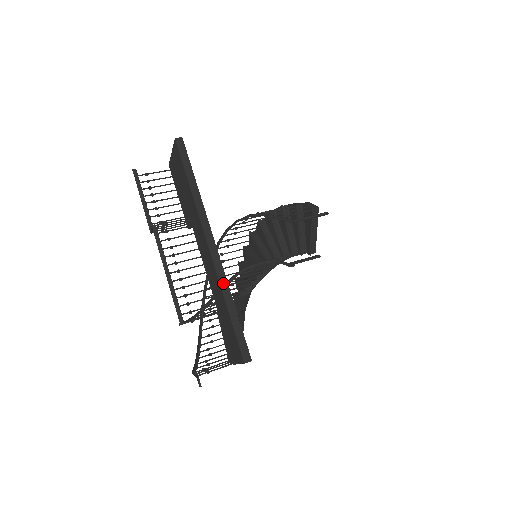
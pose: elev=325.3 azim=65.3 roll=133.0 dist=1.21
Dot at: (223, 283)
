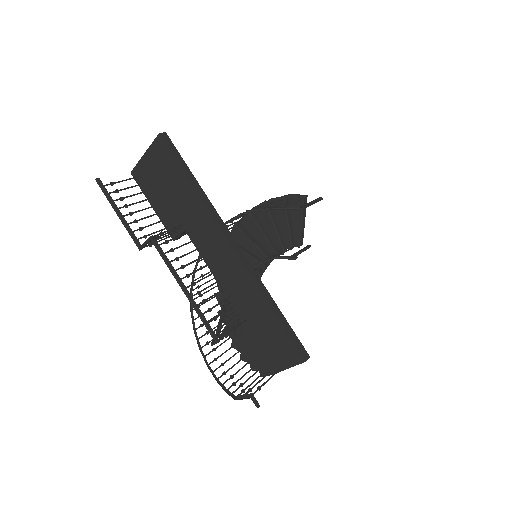
Dot at: (258, 282)
